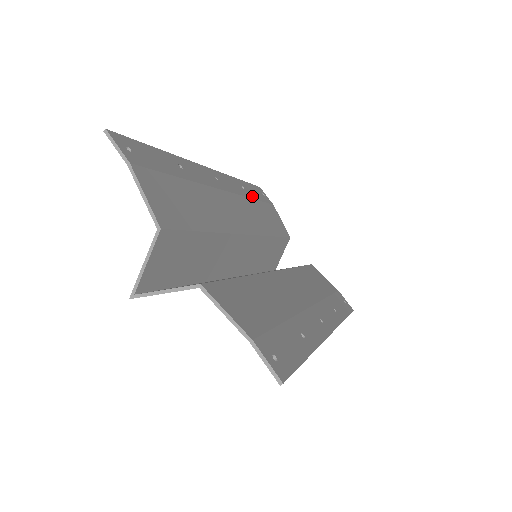
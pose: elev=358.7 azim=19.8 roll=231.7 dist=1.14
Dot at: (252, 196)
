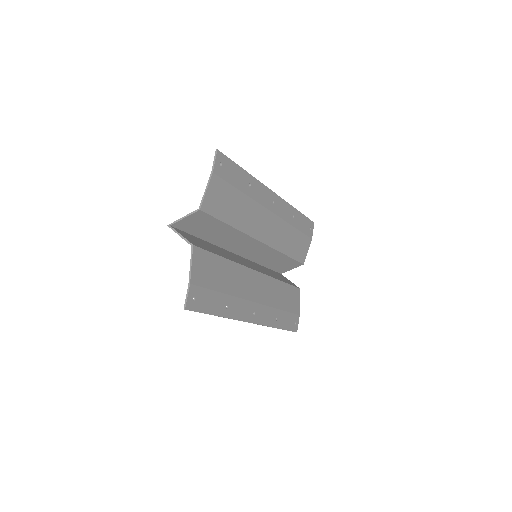
Dot at: (295, 225)
